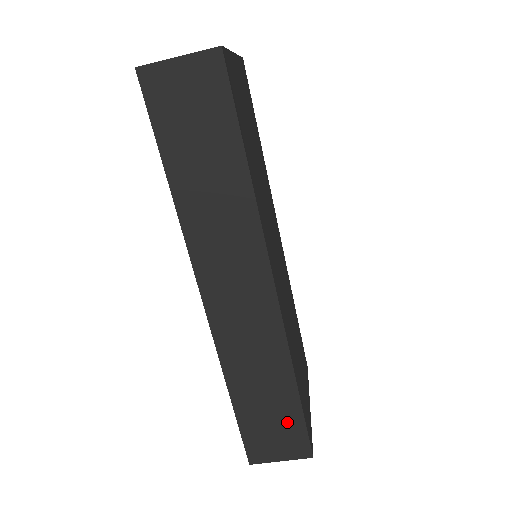
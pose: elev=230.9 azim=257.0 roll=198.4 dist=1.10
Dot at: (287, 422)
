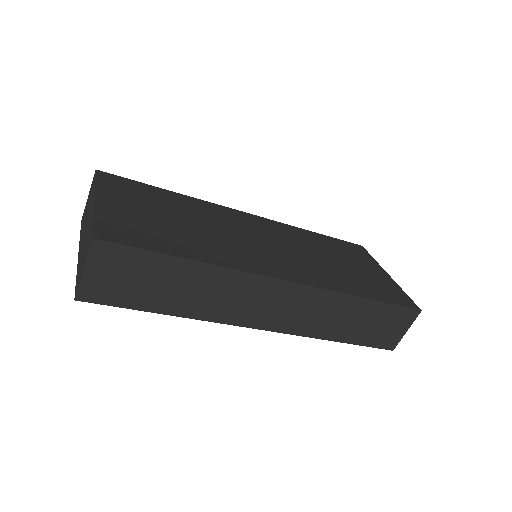
Dot at: (385, 316)
